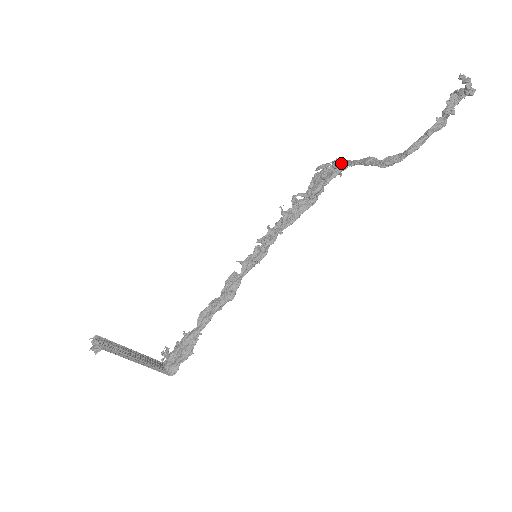
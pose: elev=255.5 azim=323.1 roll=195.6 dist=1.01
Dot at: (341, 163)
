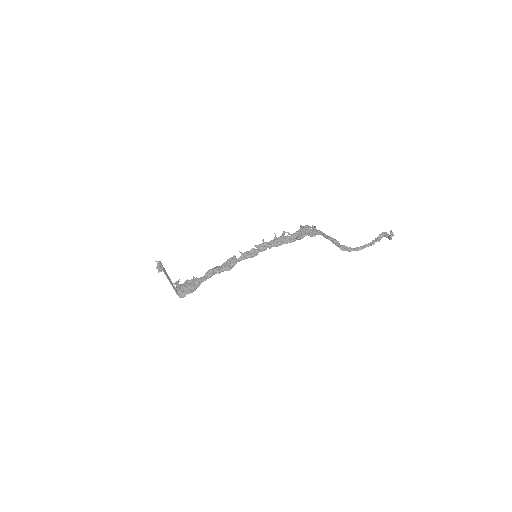
Dot at: (320, 232)
